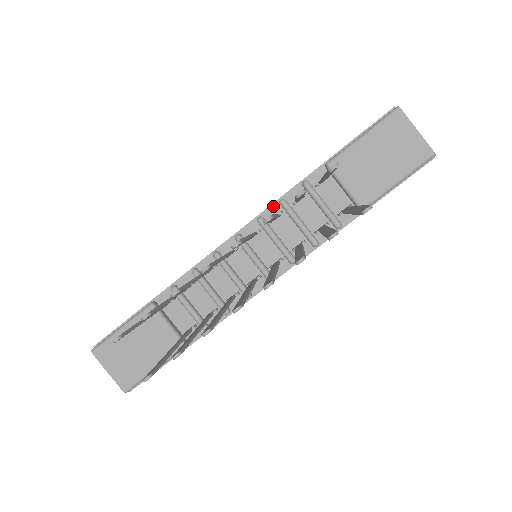
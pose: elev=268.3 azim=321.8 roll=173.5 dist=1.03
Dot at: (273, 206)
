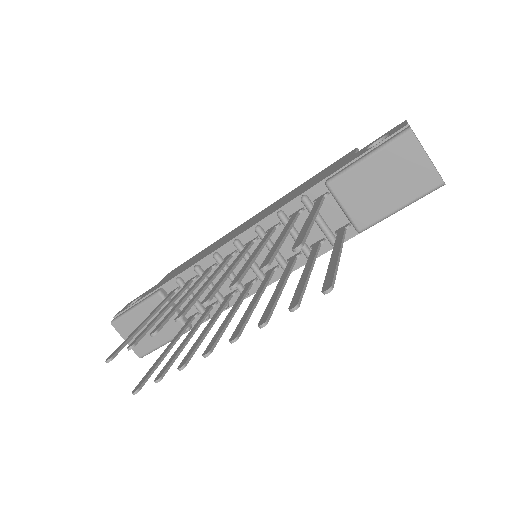
Dot at: (271, 216)
